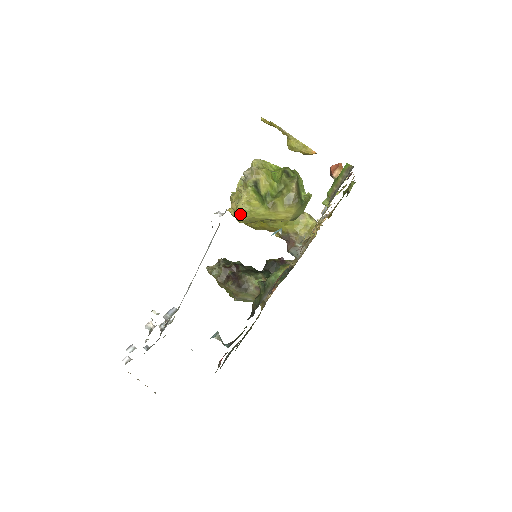
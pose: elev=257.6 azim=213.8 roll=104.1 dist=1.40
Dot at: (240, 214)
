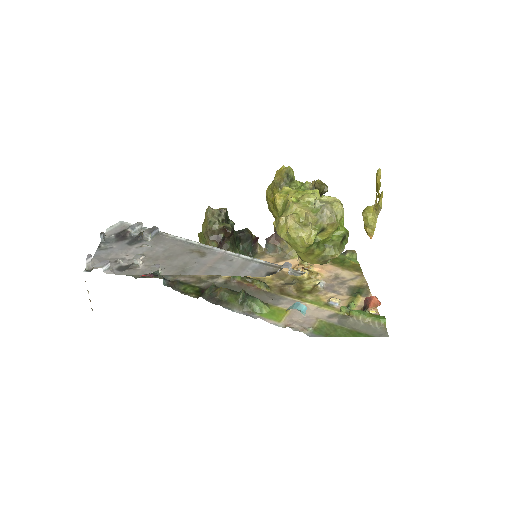
Dot at: (286, 232)
